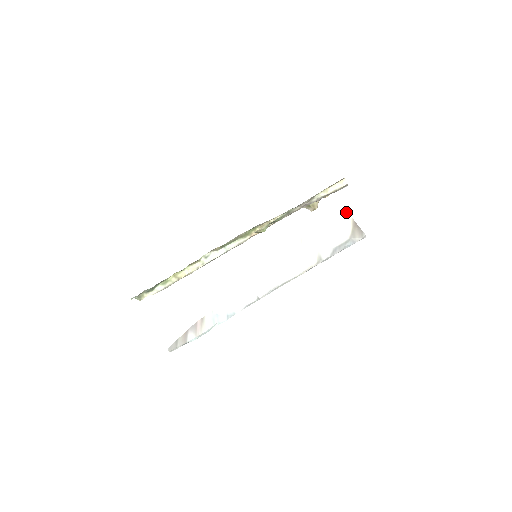
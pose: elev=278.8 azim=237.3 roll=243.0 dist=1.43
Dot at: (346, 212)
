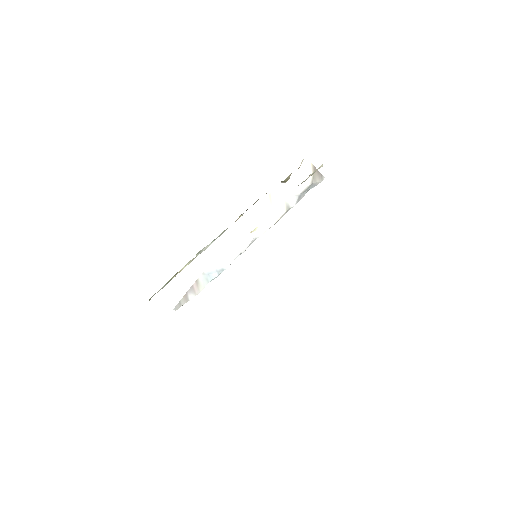
Dot at: (307, 160)
